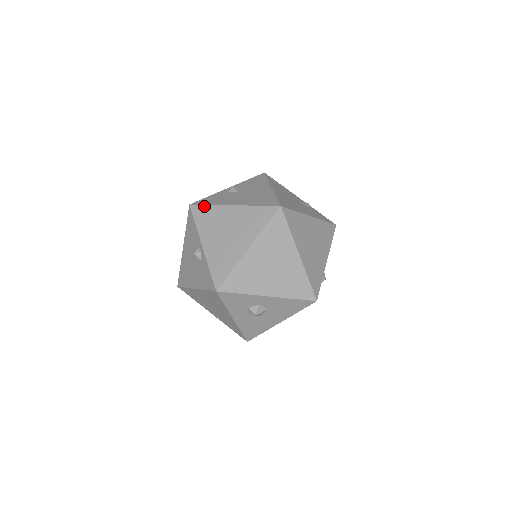
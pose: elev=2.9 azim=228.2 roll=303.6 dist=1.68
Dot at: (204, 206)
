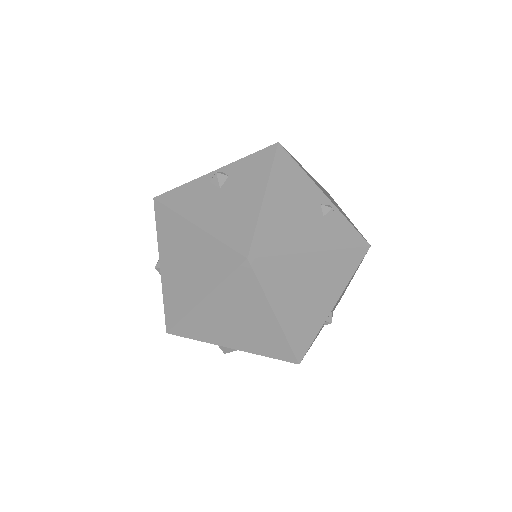
Dot at: (167, 209)
